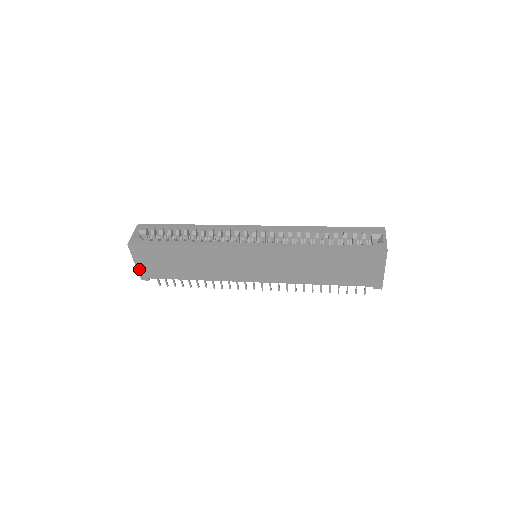
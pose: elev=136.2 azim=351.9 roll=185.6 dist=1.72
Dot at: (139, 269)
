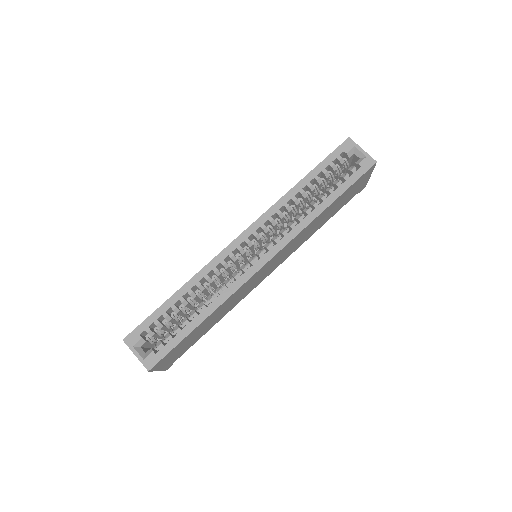
Dot at: (162, 369)
